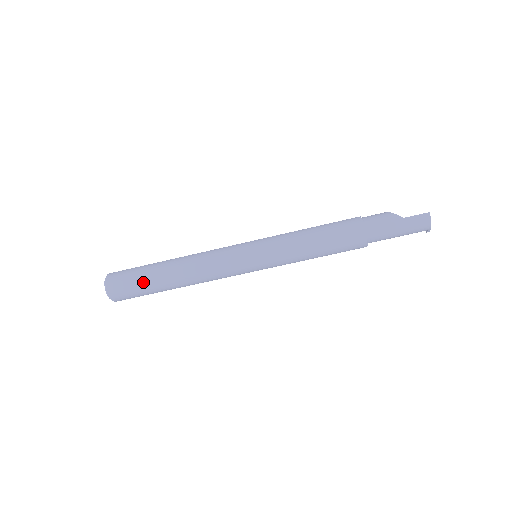
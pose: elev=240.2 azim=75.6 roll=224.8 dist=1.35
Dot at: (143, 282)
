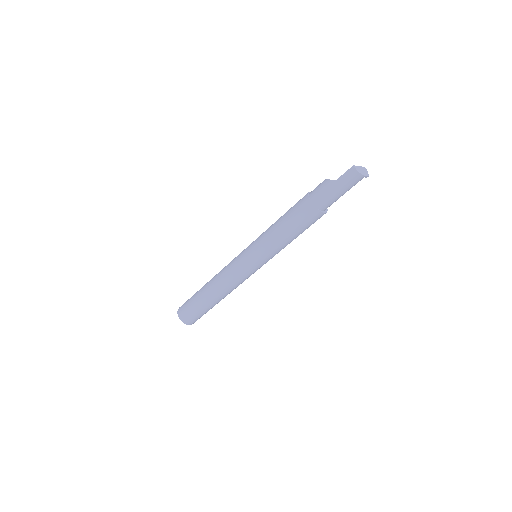
Dot at: (197, 307)
